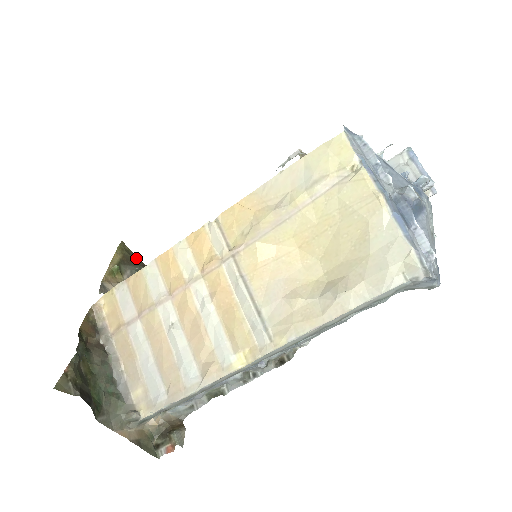
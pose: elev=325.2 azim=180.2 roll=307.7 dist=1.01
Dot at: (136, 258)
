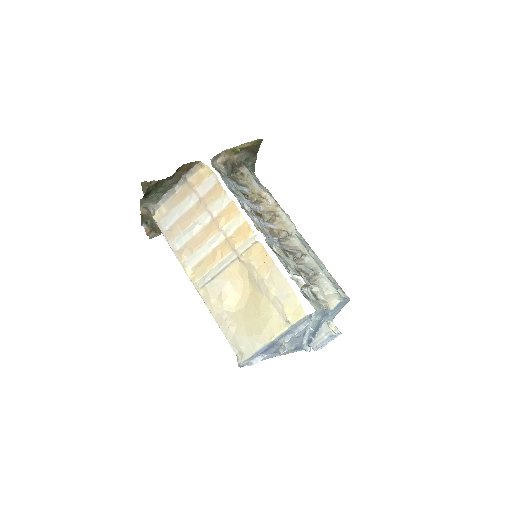
Dot at: (257, 150)
